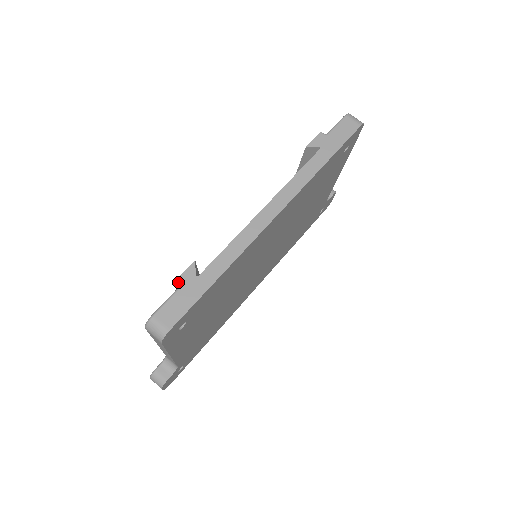
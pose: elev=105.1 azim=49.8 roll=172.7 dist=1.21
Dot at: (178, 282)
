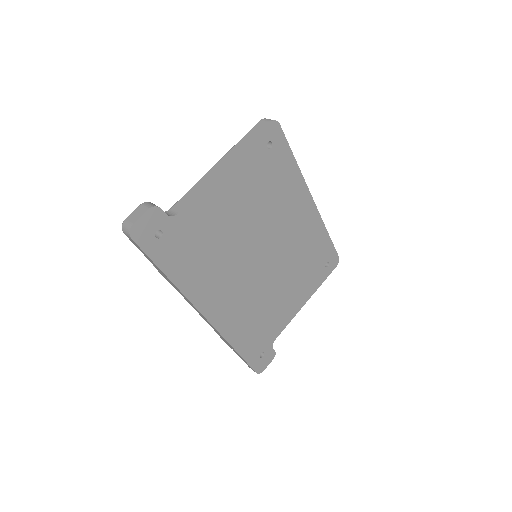
Dot at: occluded
